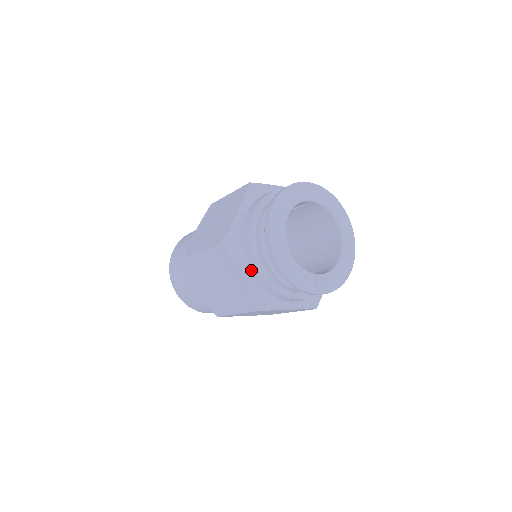
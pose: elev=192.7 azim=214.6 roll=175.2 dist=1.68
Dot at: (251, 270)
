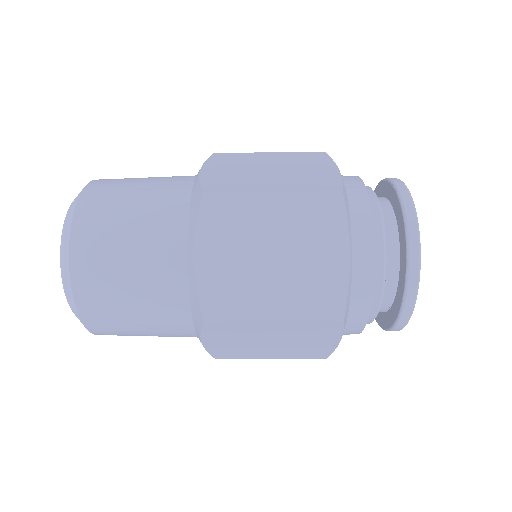
Dot at: (358, 252)
